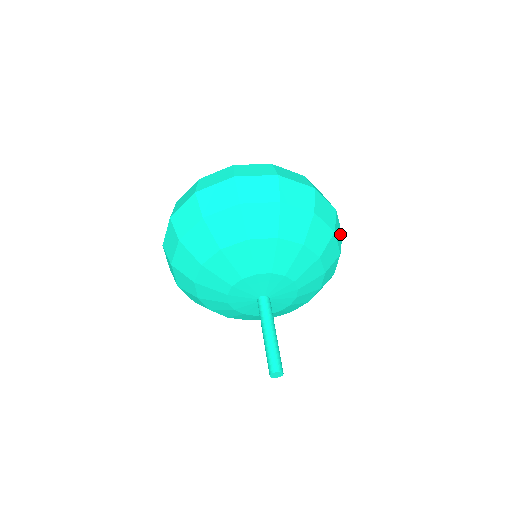
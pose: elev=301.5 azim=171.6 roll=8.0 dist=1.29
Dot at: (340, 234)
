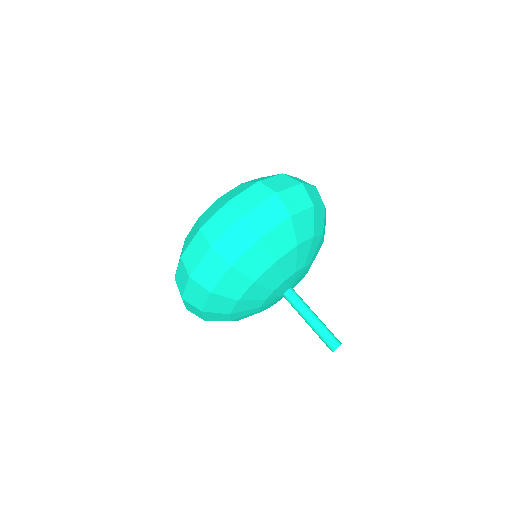
Dot at: occluded
